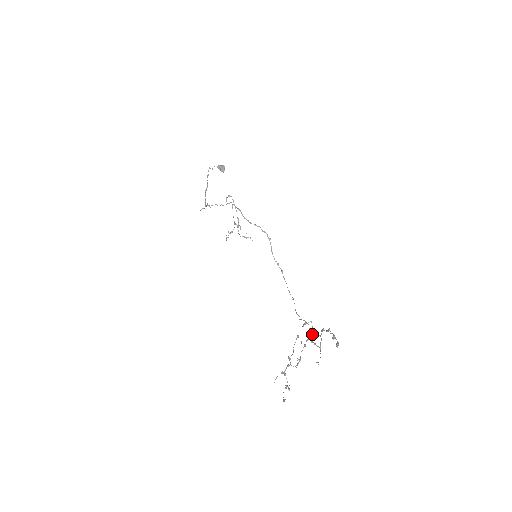
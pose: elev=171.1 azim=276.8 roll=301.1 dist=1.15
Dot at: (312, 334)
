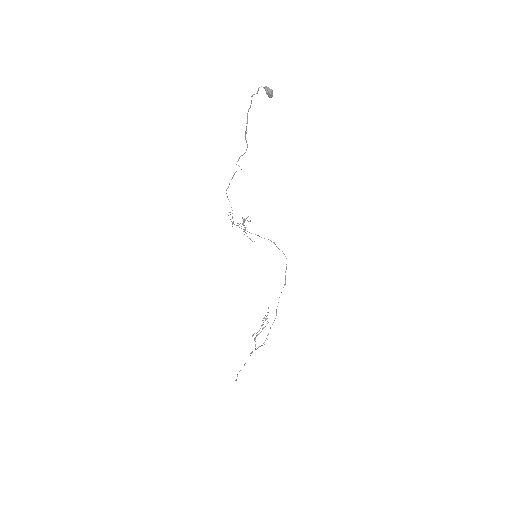
Dot at: occluded
